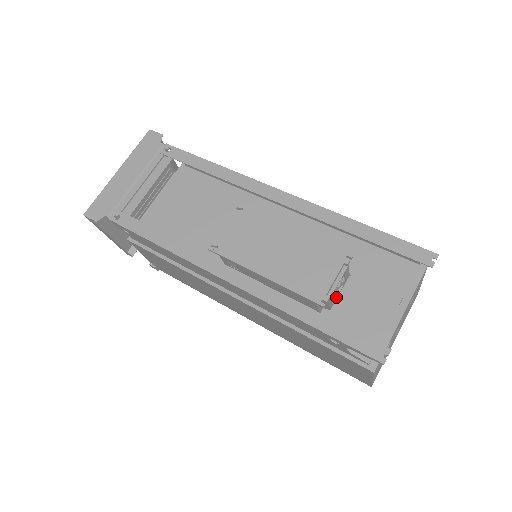
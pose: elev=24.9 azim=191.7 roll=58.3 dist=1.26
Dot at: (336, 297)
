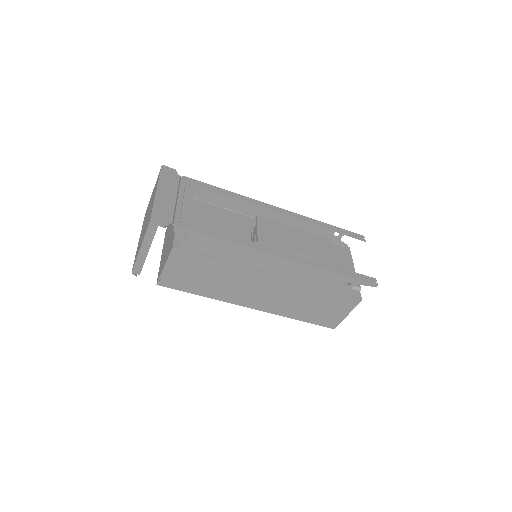
Dot at: occluded
